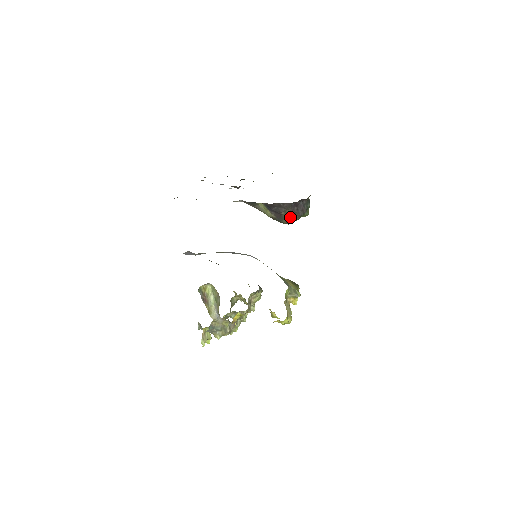
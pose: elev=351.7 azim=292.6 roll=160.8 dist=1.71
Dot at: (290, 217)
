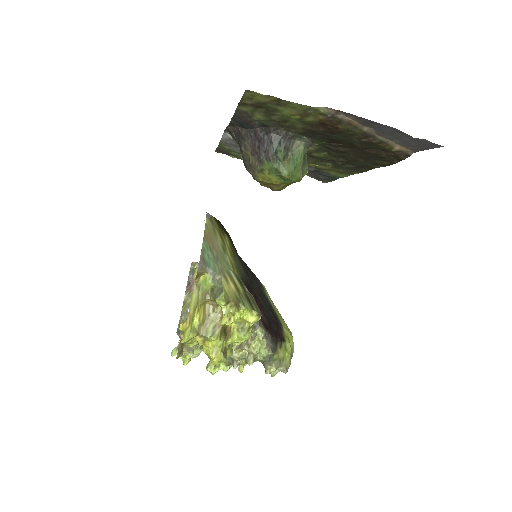
Dot at: (250, 159)
